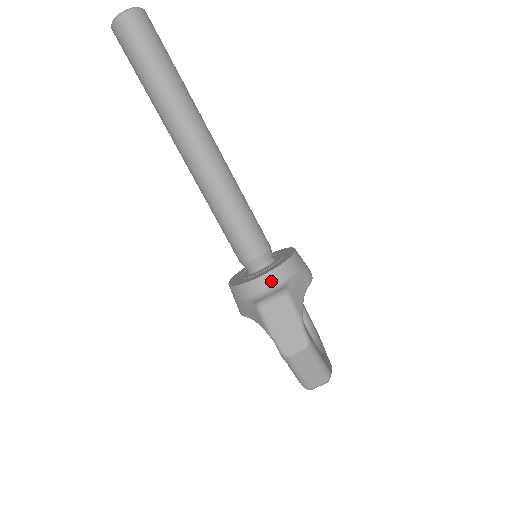
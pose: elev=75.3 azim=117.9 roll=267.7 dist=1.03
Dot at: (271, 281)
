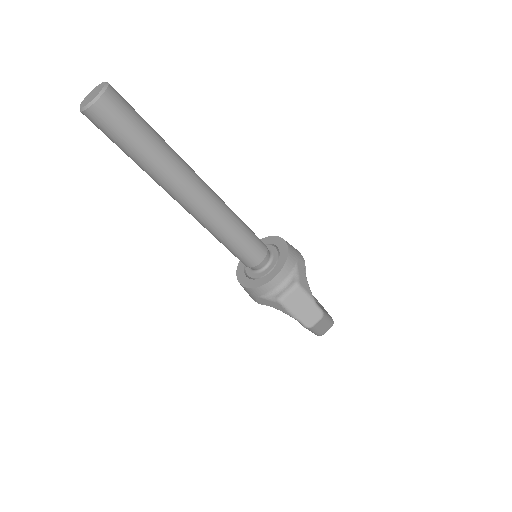
Dot at: (282, 278)
